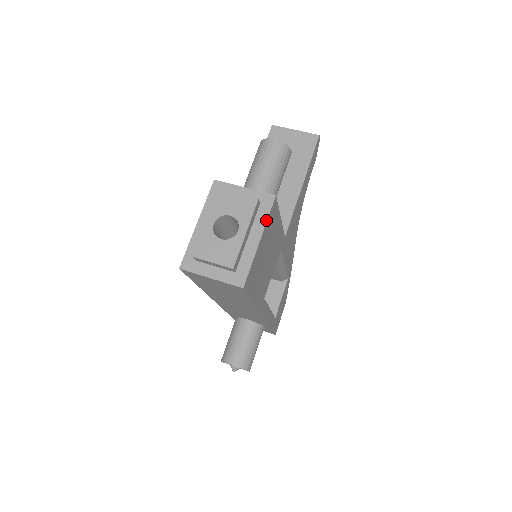
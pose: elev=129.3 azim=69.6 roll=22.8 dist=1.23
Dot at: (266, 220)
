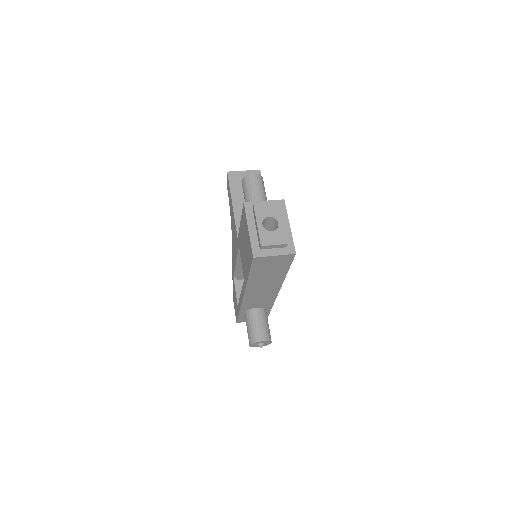
Dot at: (287, 214)
